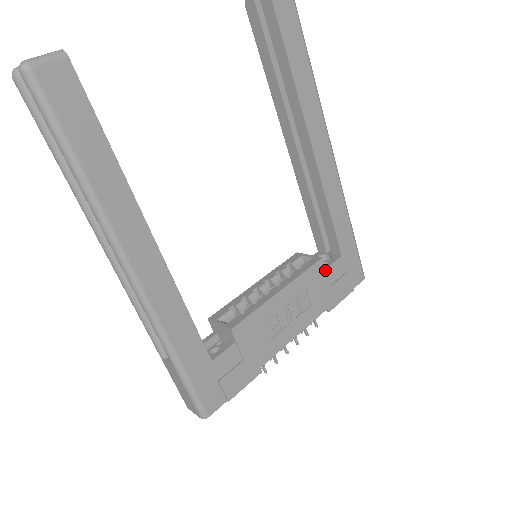
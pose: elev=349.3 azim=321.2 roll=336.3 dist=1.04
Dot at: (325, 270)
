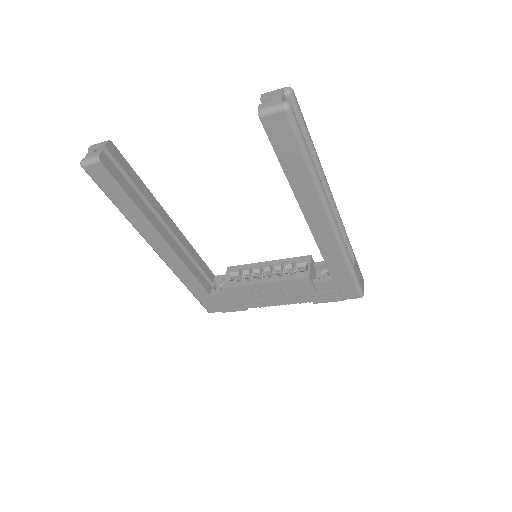
Dot at: (312, 284)
